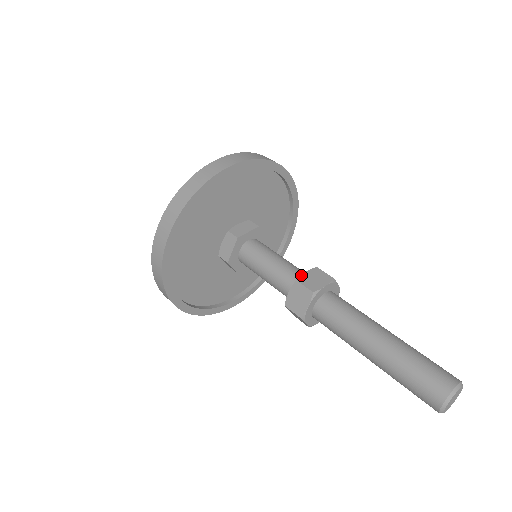
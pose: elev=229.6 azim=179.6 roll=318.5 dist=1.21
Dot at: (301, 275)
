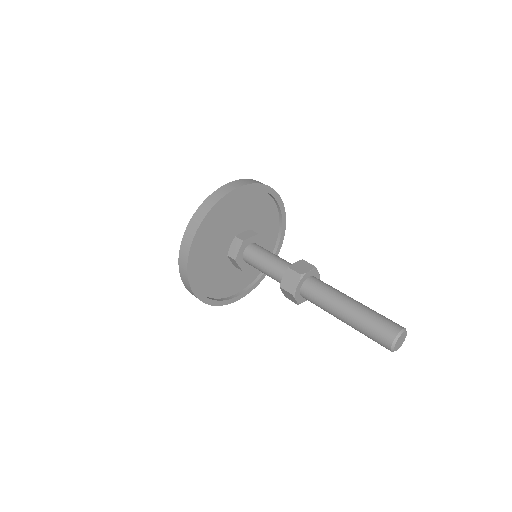
Dot at: (281, 281)
